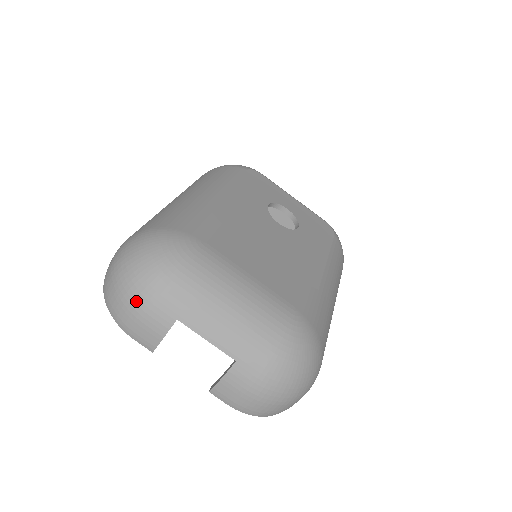
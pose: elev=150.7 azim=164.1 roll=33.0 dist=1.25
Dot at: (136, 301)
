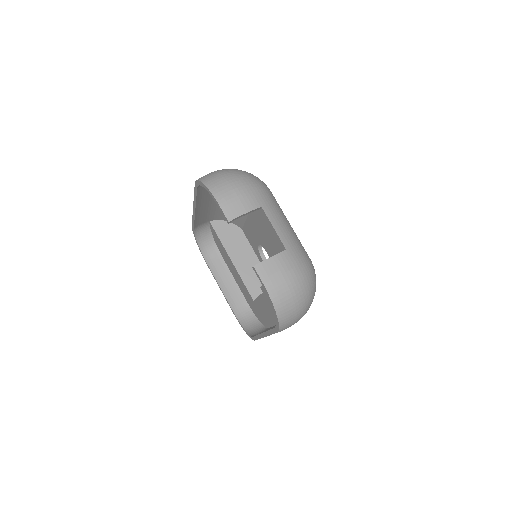
Dot at: (241, 184)
